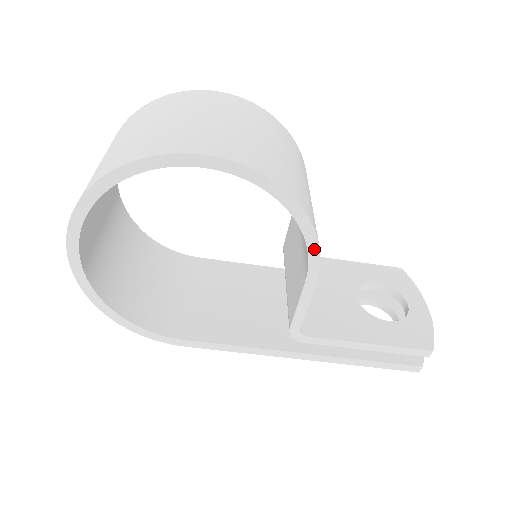
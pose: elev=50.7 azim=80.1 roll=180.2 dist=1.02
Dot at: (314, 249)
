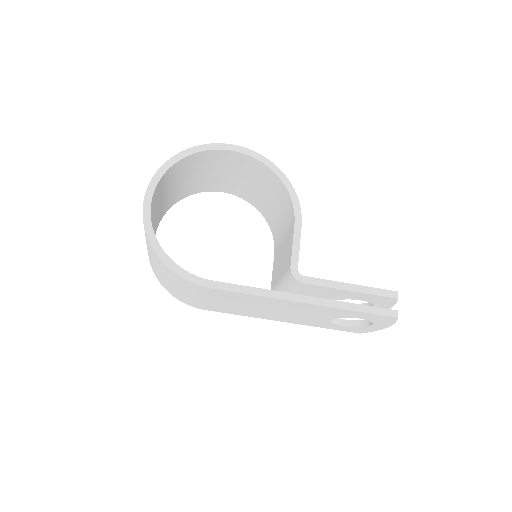
Dot at: (295, 200)
